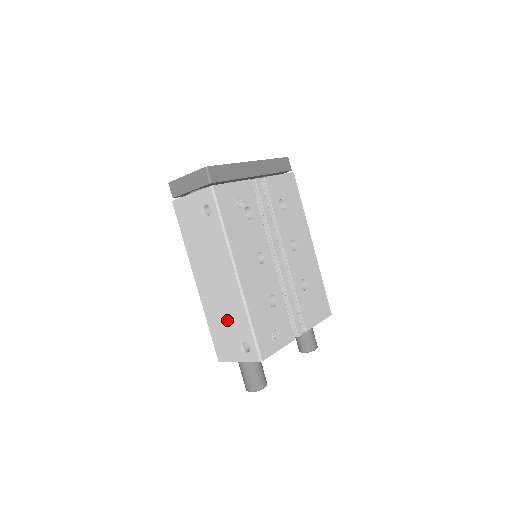
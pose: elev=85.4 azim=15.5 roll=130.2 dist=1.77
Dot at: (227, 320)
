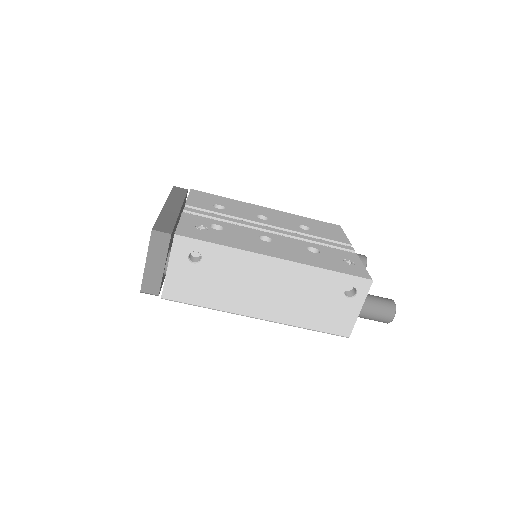
Dot at: (314, 300)
